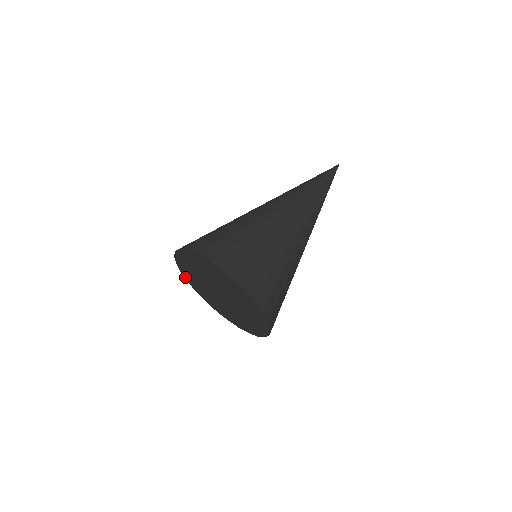
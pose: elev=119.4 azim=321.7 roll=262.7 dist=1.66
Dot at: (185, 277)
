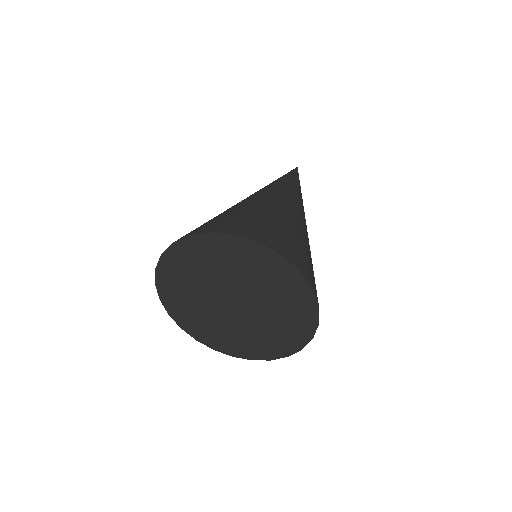
Dot at: (190, 333)
